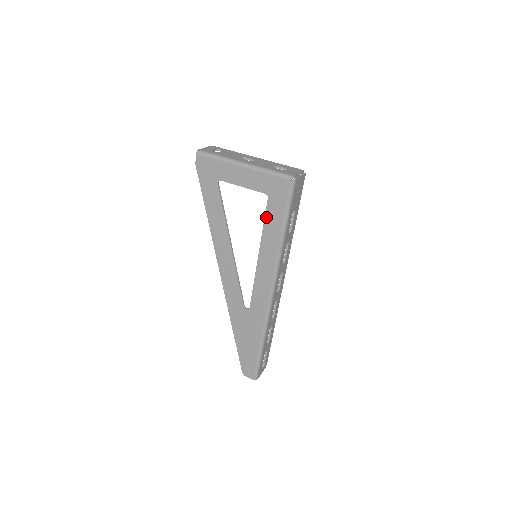
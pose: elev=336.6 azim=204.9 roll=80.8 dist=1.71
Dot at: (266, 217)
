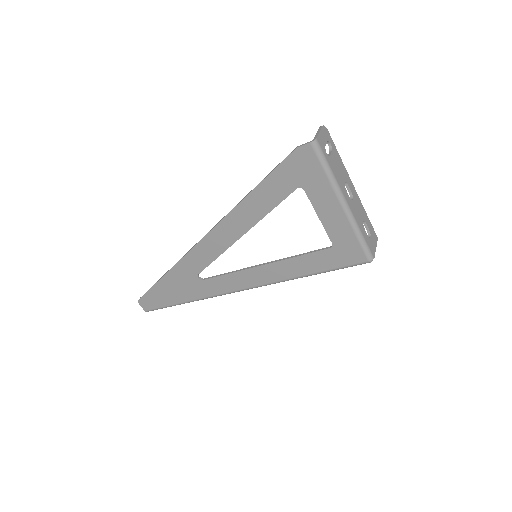
Dot at: (308, 255)
